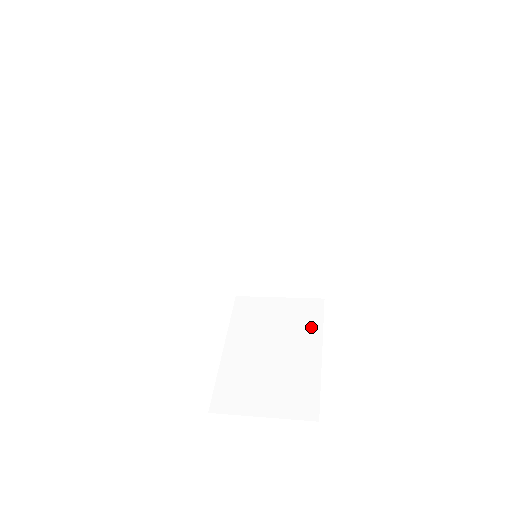
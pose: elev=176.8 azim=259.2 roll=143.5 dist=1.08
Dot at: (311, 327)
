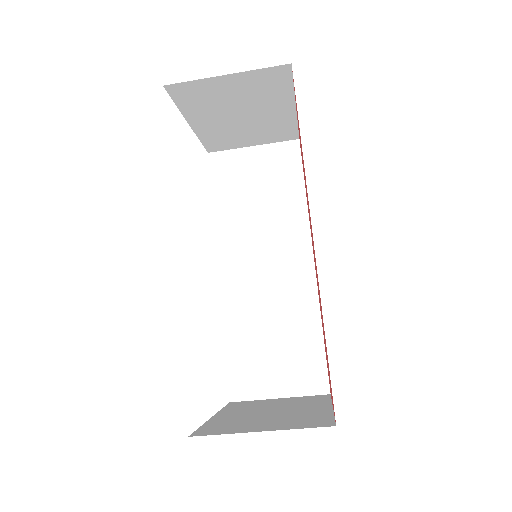
Dot at: (317, 402)
